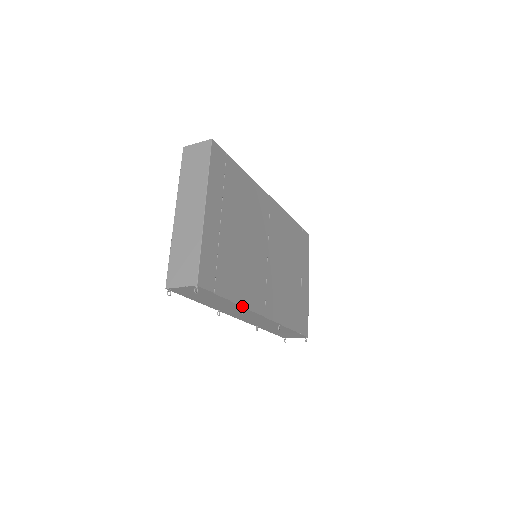
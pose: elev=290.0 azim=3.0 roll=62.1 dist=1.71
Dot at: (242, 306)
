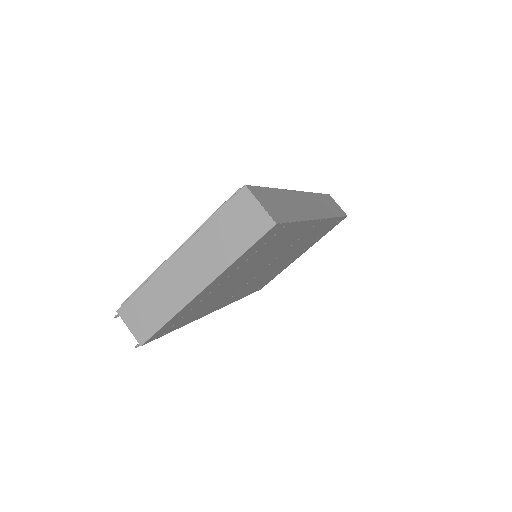
Dot at: occluded
